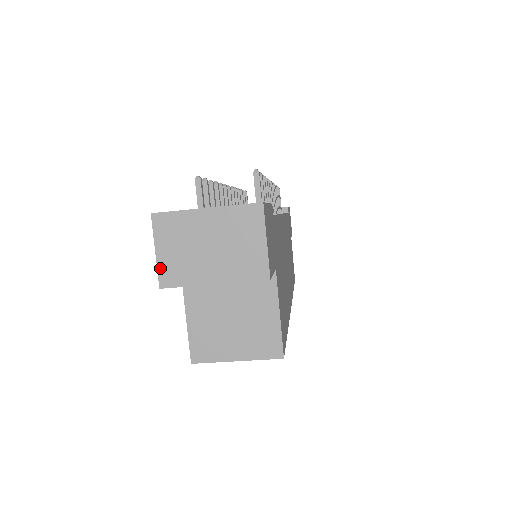
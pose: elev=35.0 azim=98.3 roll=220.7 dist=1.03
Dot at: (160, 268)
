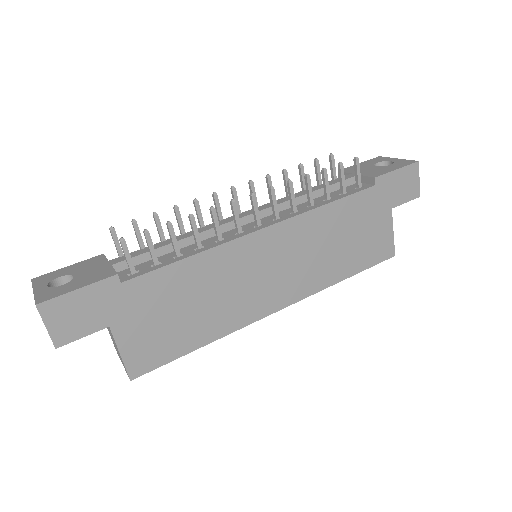
Dot at: occluded
